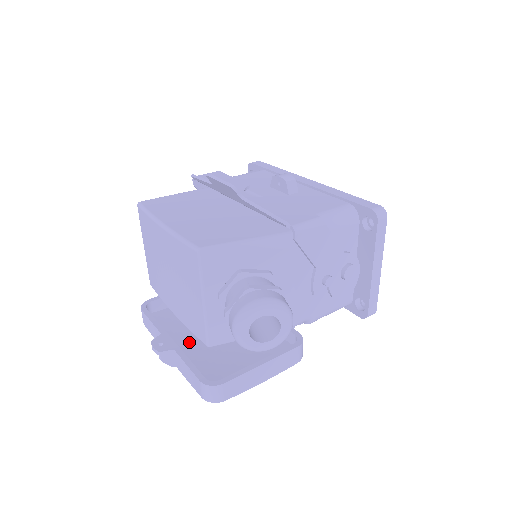
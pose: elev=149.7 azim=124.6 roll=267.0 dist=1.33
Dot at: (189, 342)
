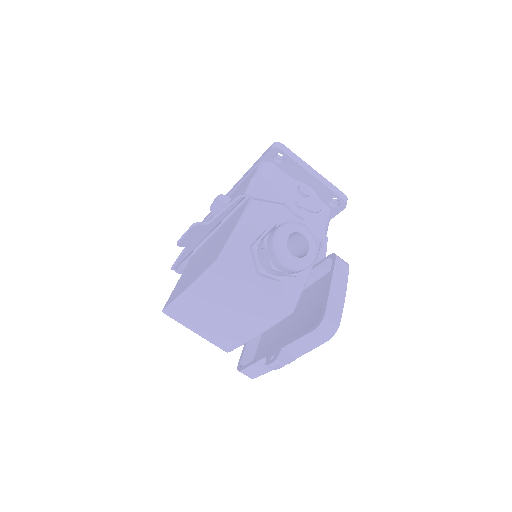
Dot at: occluded
